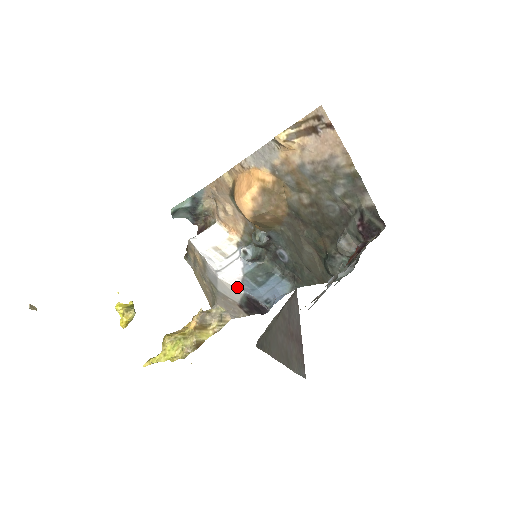
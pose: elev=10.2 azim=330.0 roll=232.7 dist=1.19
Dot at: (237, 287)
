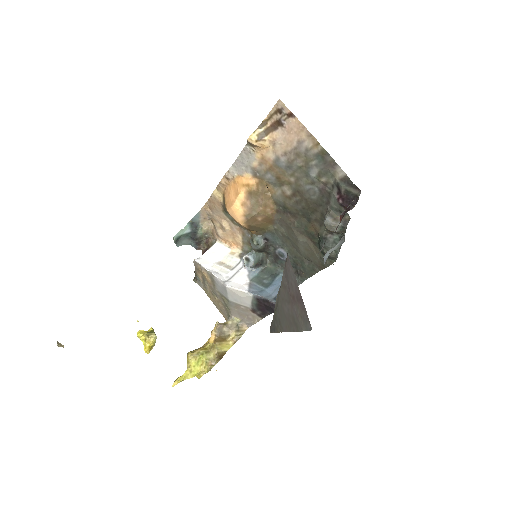
Dot at: (246, 291)
